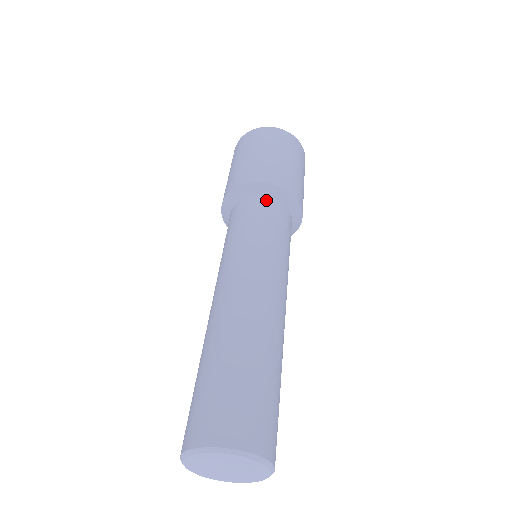
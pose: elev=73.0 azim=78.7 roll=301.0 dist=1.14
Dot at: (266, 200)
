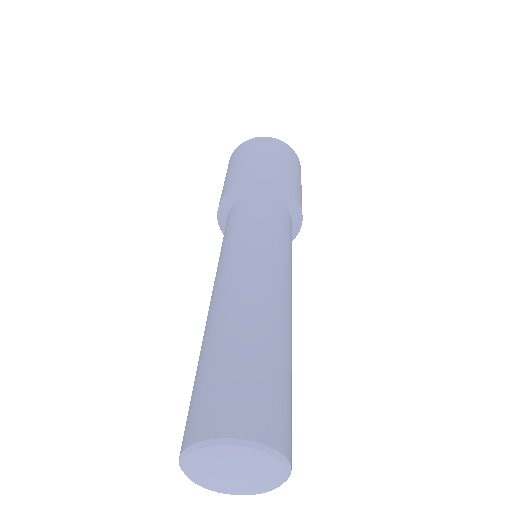
Dot at: (244, 201)
